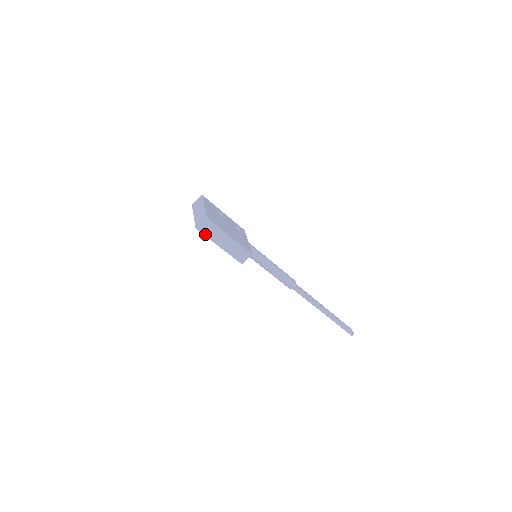
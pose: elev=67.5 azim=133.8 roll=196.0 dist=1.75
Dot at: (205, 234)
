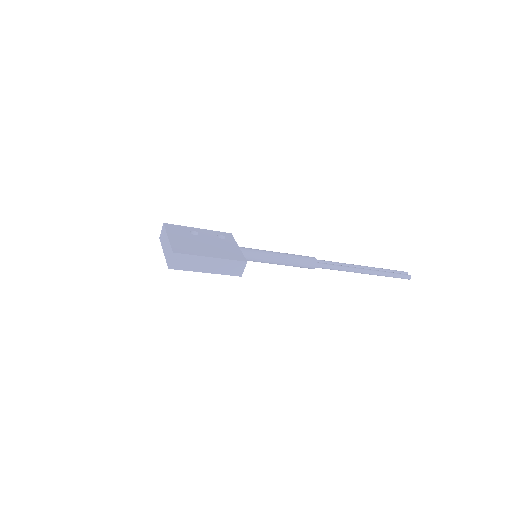
Dot at: (182, 269)
